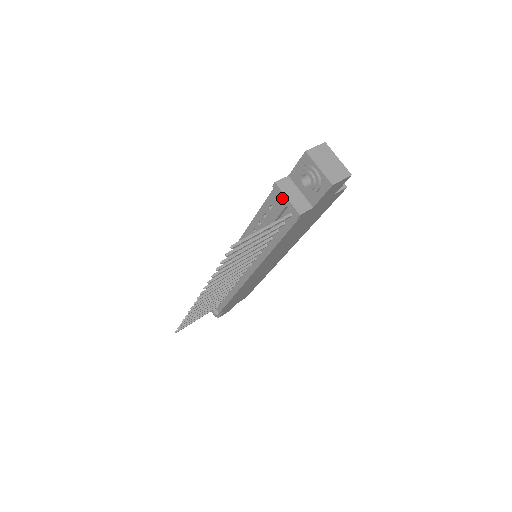
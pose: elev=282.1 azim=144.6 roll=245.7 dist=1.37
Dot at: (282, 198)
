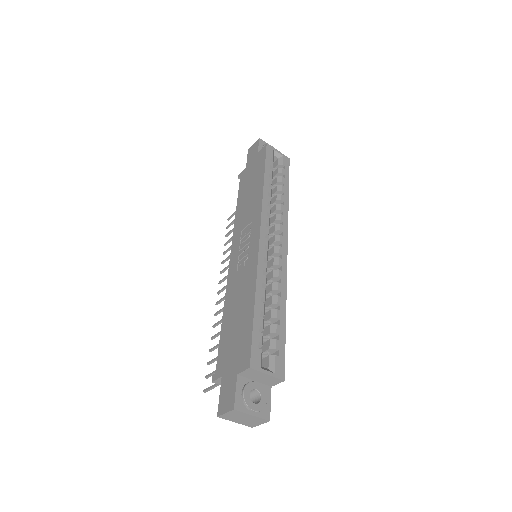
Dot at: occluded
